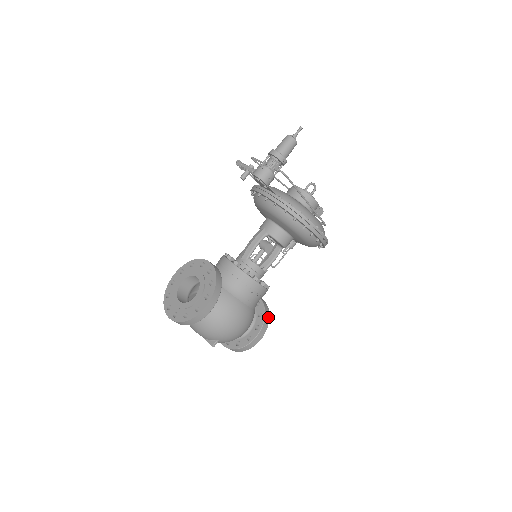
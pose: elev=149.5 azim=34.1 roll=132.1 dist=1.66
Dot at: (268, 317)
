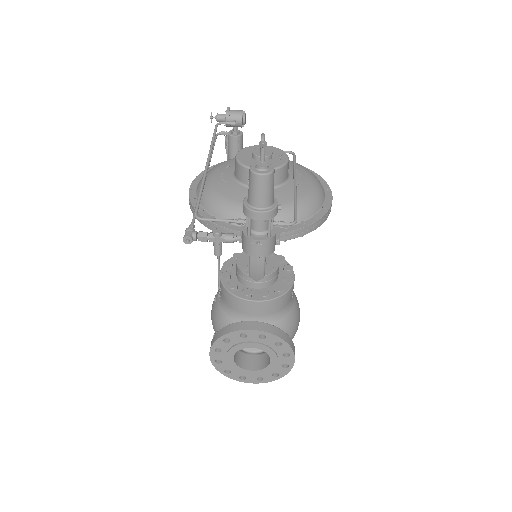
Dot at: occluded
